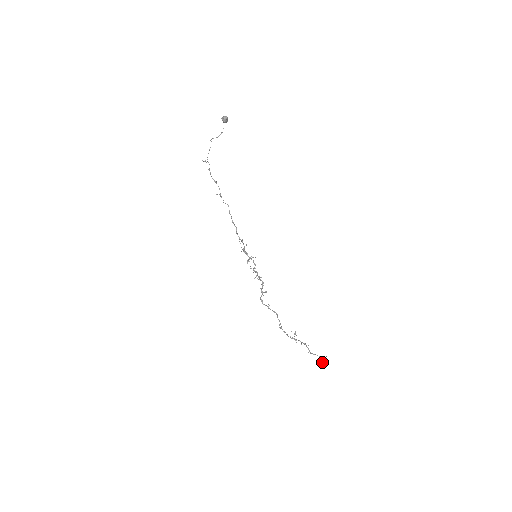
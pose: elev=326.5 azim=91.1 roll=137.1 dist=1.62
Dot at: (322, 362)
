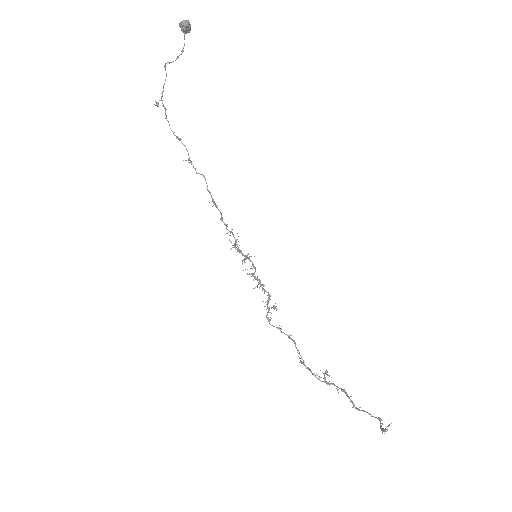
Dot at: occluded
